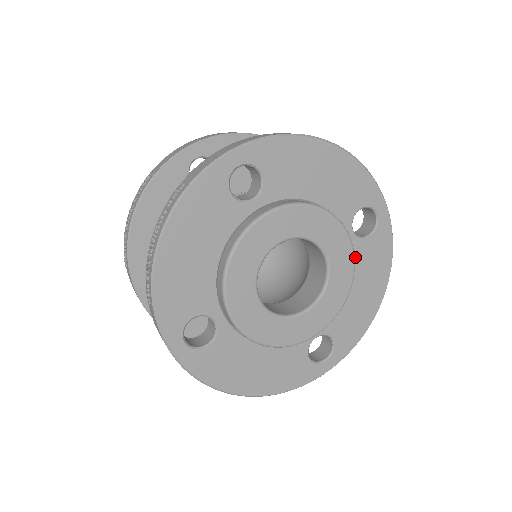
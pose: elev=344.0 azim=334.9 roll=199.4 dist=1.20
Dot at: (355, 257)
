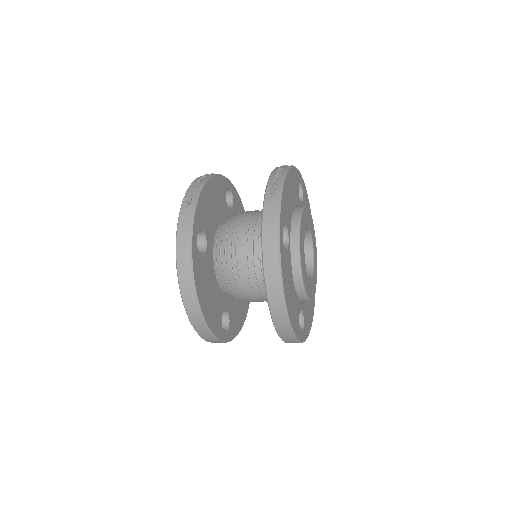
Dot at: occluded
